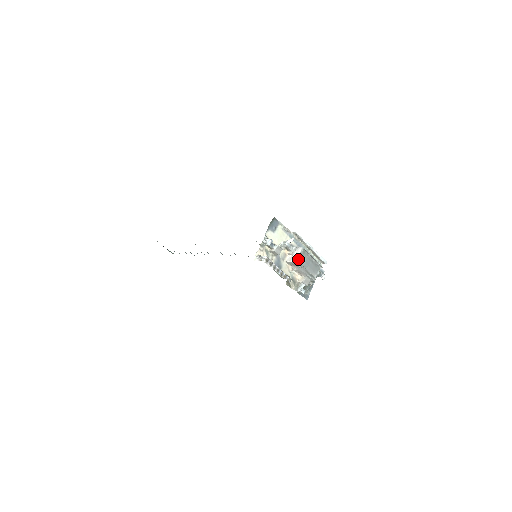
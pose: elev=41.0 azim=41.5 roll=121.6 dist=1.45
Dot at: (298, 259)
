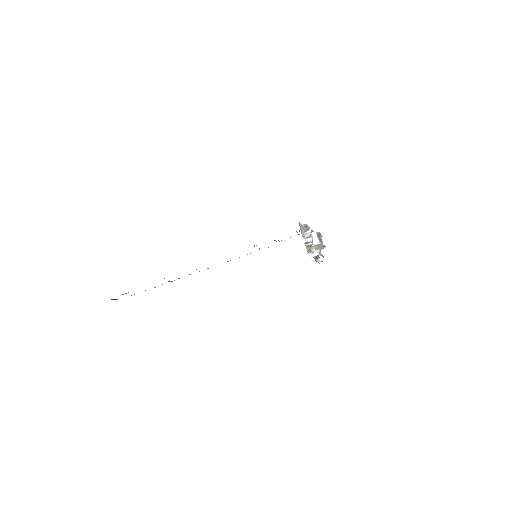
Dot at: (319, 240)
